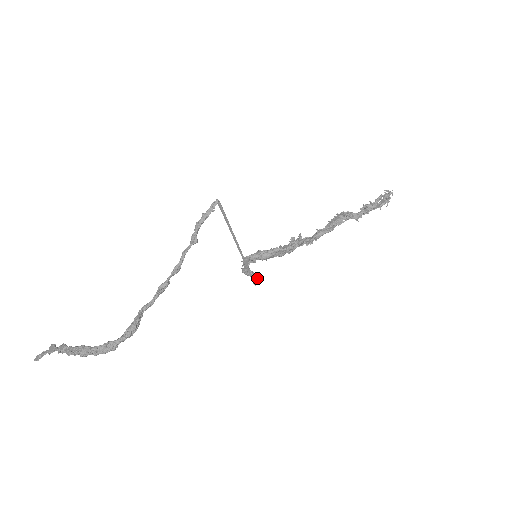
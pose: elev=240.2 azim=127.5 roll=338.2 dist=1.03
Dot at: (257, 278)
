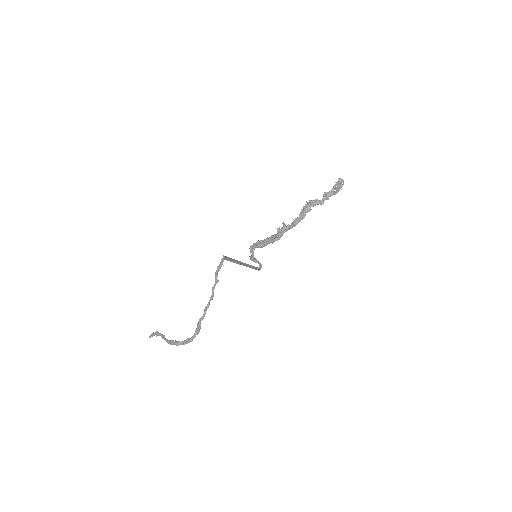
Dot at: (260, 264)
